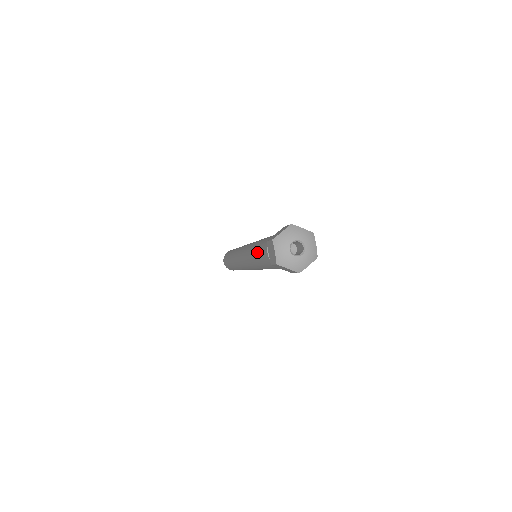
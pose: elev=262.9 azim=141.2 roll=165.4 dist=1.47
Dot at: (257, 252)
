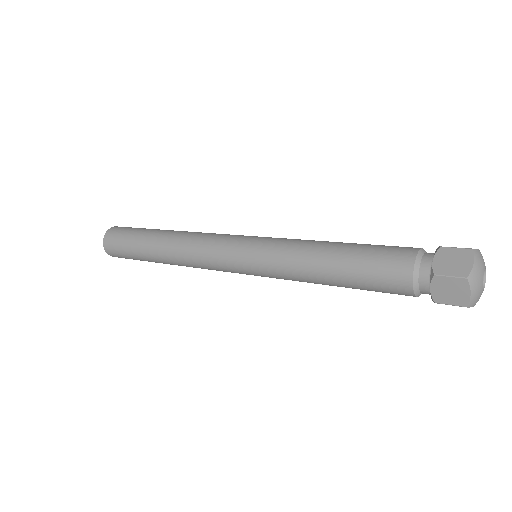
Dot at: (348, 274)
